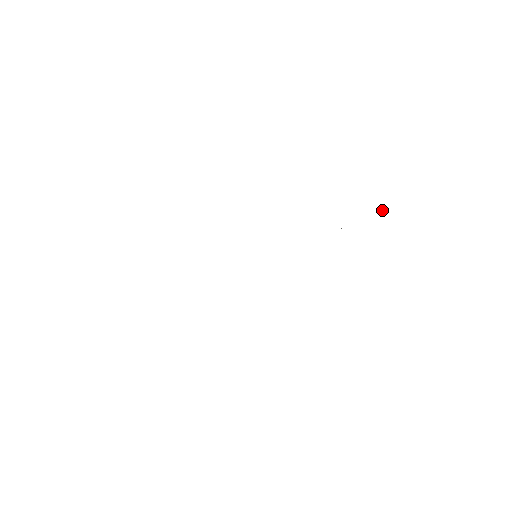
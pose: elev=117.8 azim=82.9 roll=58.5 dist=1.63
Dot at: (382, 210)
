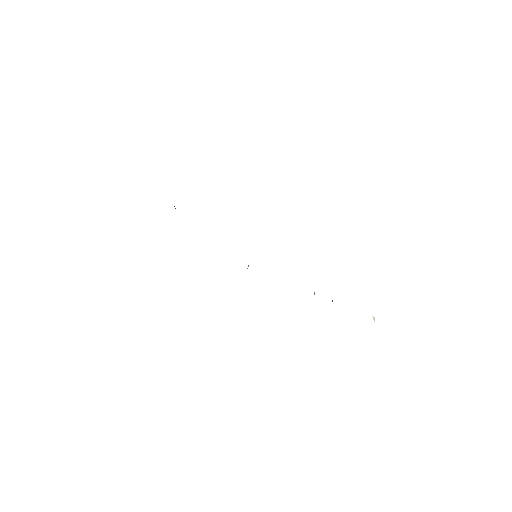
Dot at: (374, 321)
